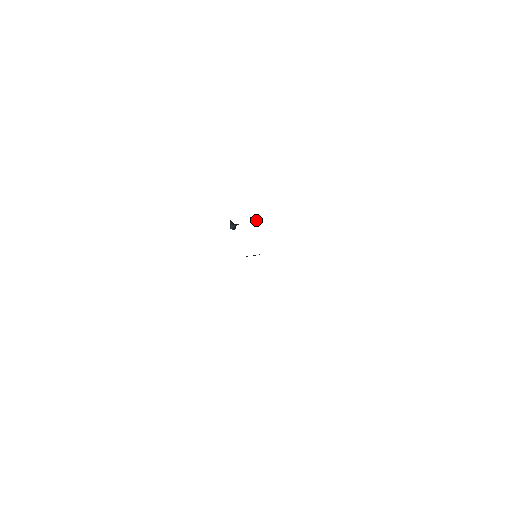
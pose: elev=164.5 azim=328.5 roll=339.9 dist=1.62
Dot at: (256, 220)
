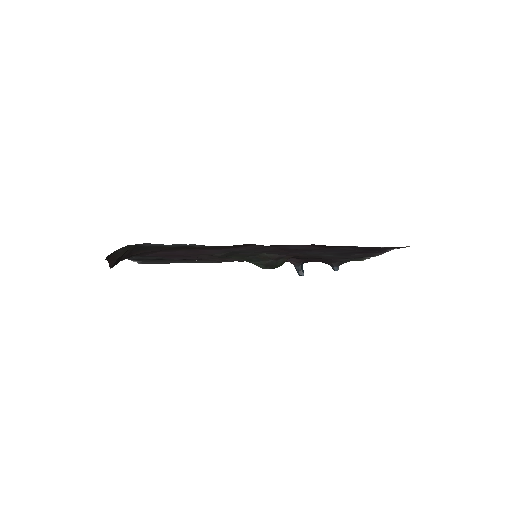
Dot at: (331, 264)
